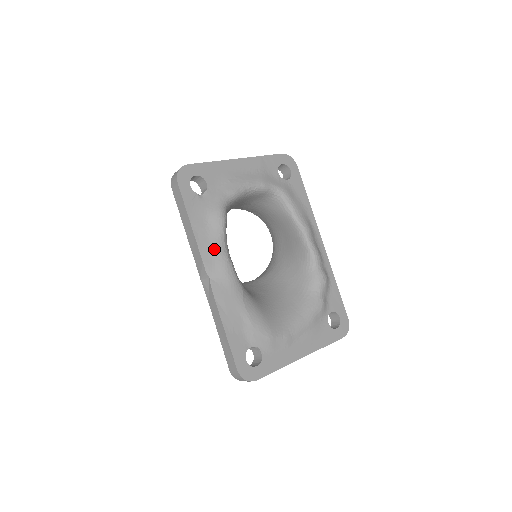
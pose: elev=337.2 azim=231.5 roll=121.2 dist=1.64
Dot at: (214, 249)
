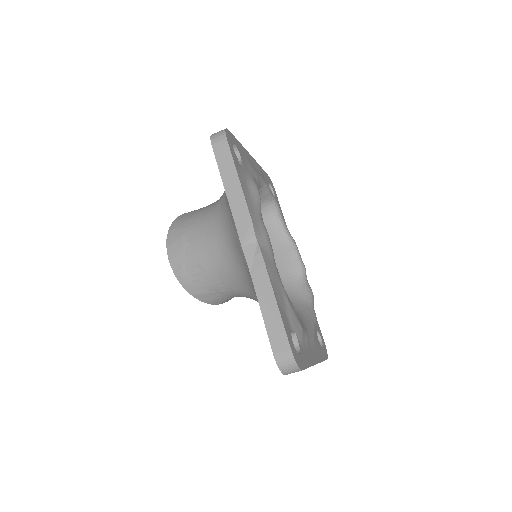
Dot at: (258, 216)
